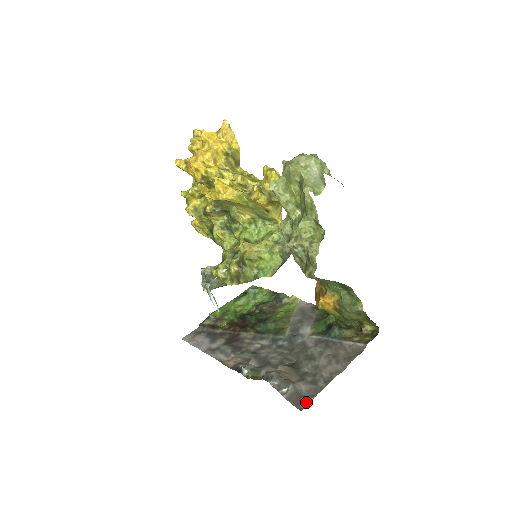
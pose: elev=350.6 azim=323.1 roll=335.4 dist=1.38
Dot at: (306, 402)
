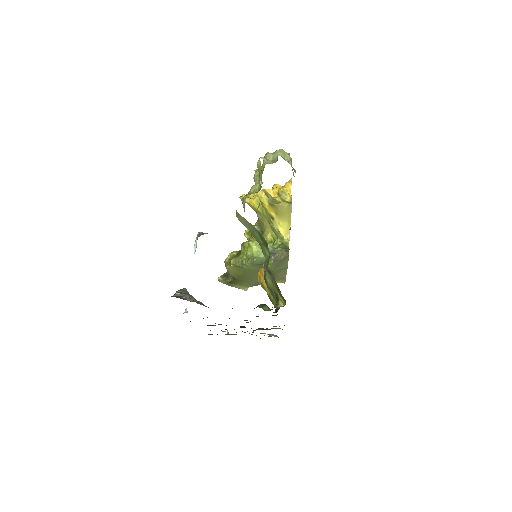
Dot at: (178, 297)
